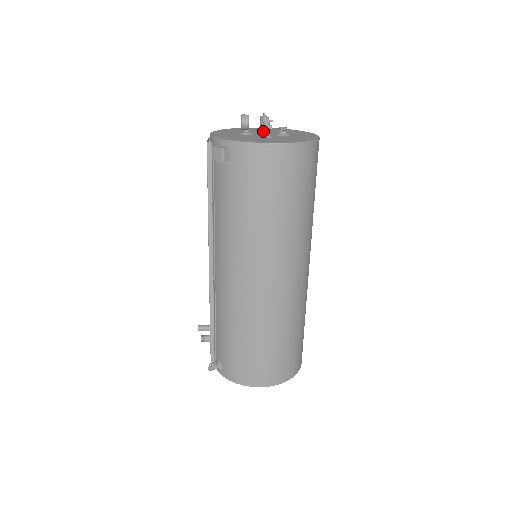
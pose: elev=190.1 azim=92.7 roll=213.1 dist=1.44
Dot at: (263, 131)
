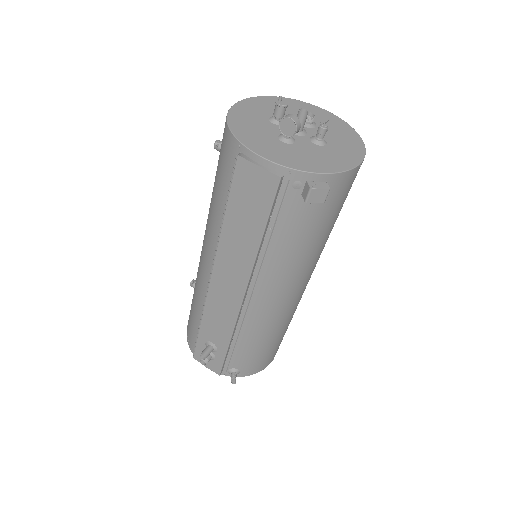
Dot at: (321, 136)
